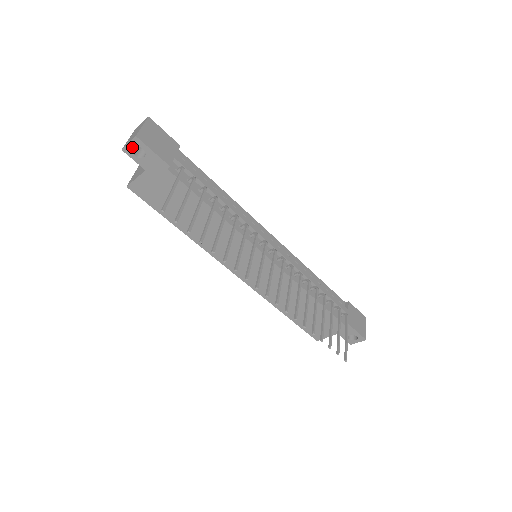
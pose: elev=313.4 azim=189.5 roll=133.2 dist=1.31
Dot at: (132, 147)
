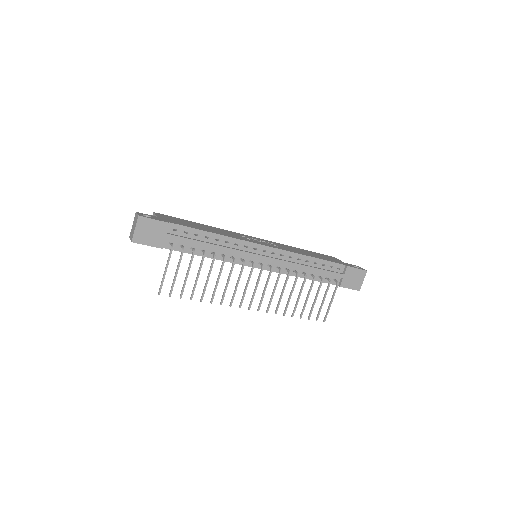
Dot at: occluded
